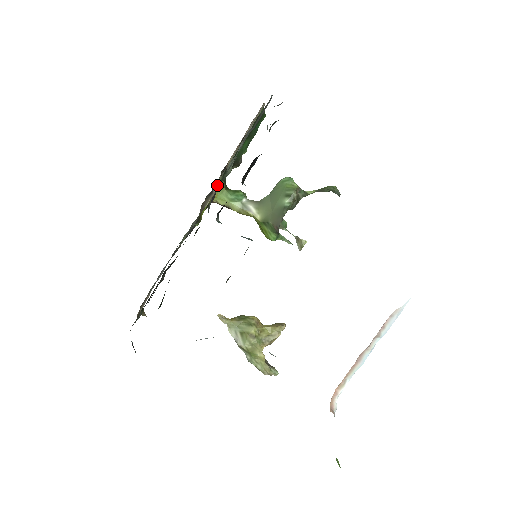
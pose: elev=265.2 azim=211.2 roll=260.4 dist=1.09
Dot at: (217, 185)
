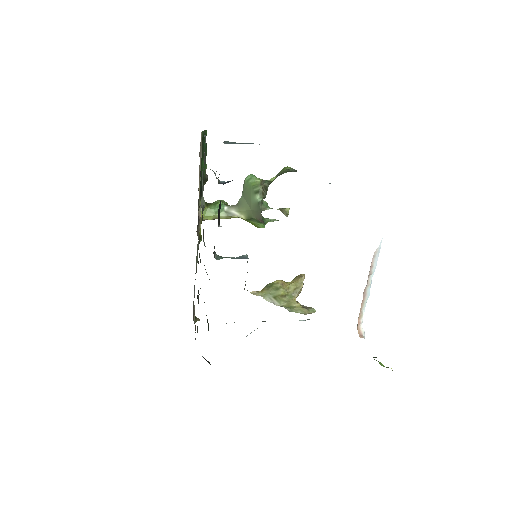
Dot at: (199, 209)
